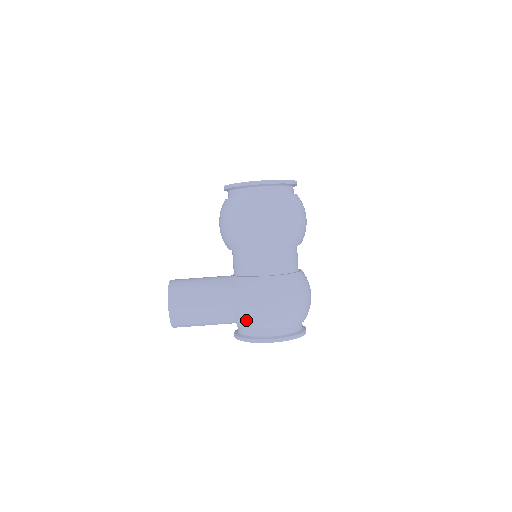
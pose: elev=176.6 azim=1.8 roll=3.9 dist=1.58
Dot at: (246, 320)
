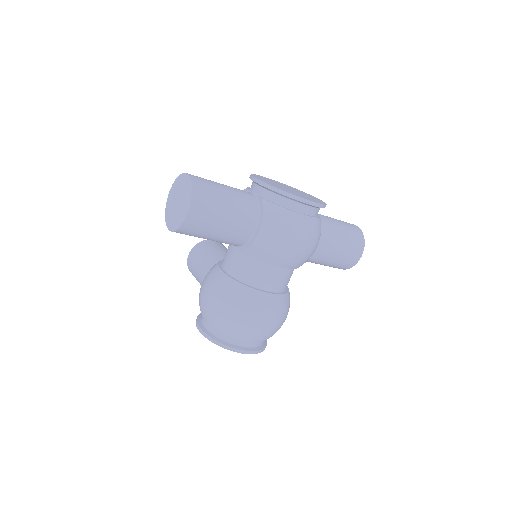
Dot at: occluded
